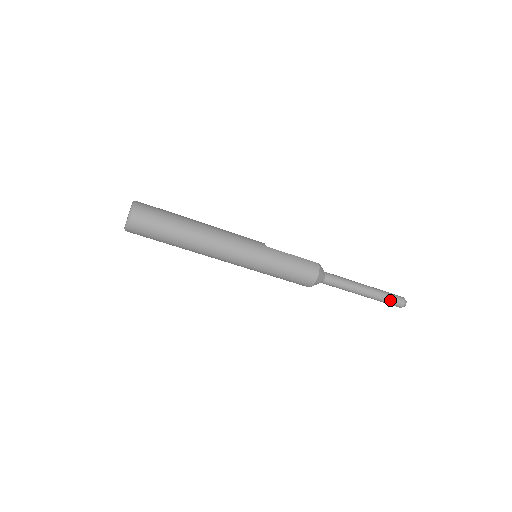
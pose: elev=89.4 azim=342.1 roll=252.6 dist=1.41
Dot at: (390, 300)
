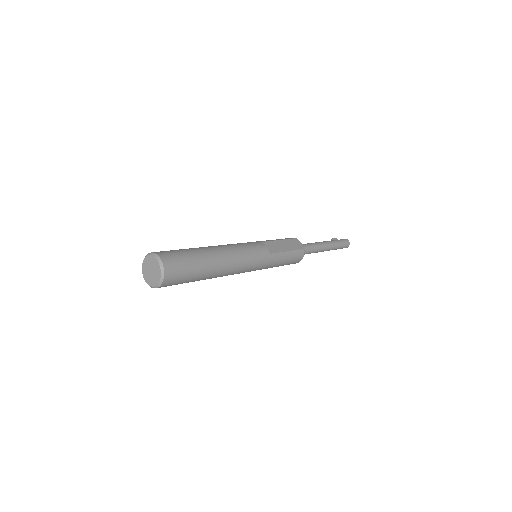
Dot at: (340, 248)
